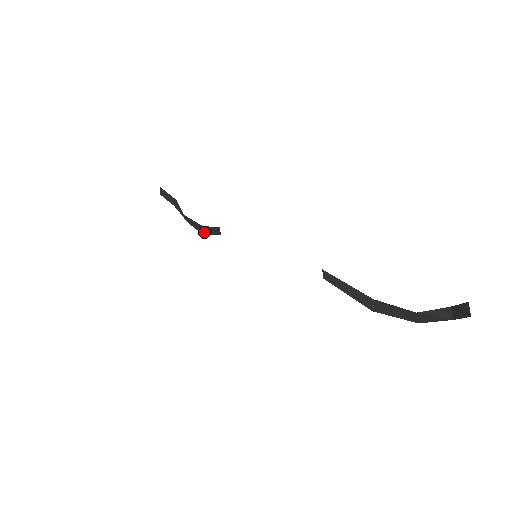
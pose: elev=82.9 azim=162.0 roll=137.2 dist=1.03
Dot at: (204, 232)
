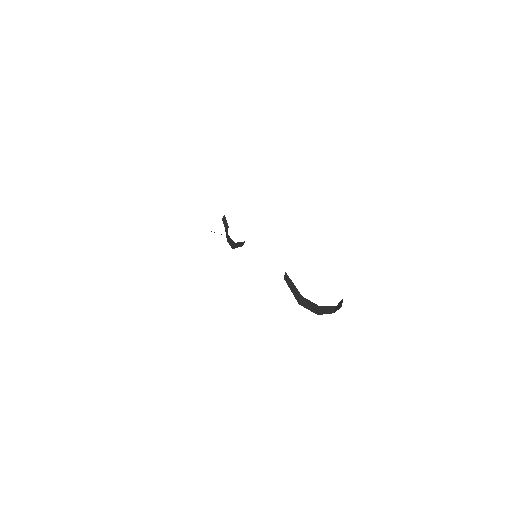
Dot at: (234, 246)
